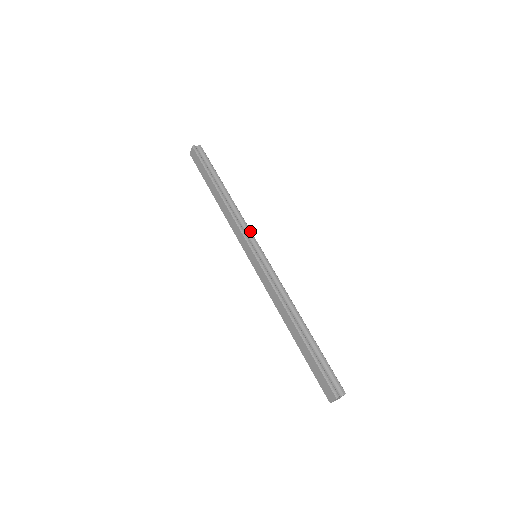
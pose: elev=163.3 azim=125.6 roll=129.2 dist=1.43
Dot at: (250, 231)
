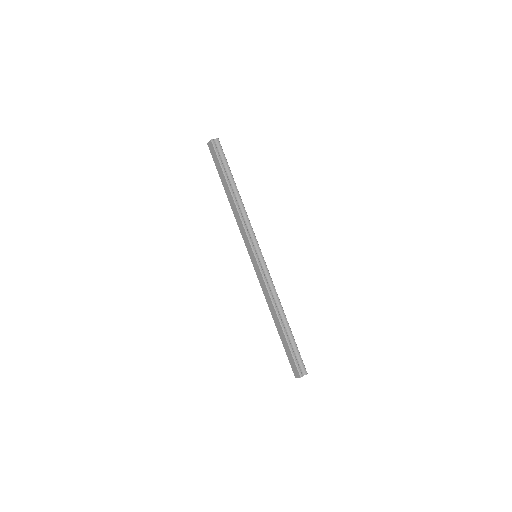
Dot at: (254, 234)
